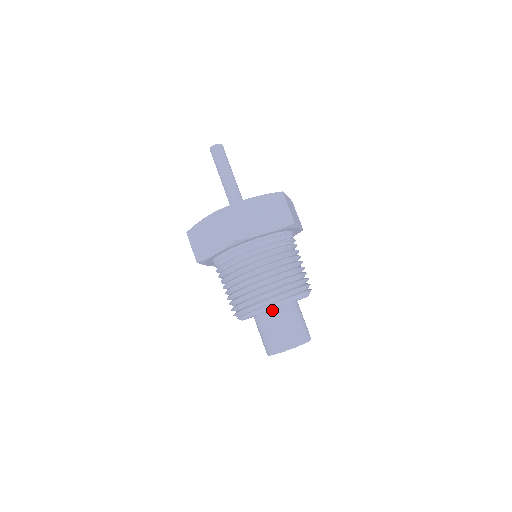
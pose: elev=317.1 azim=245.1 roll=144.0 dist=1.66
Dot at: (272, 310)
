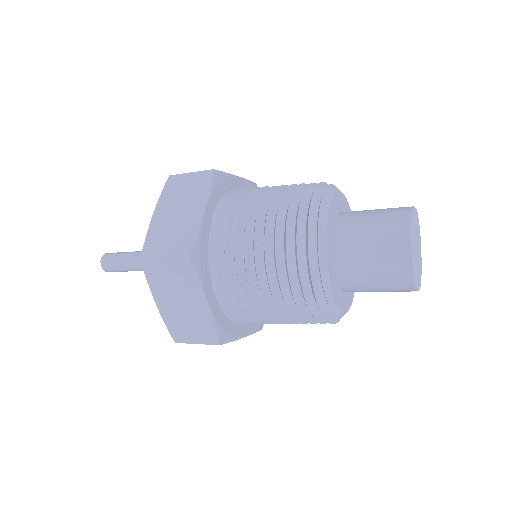
Dot at: (339, 215)
